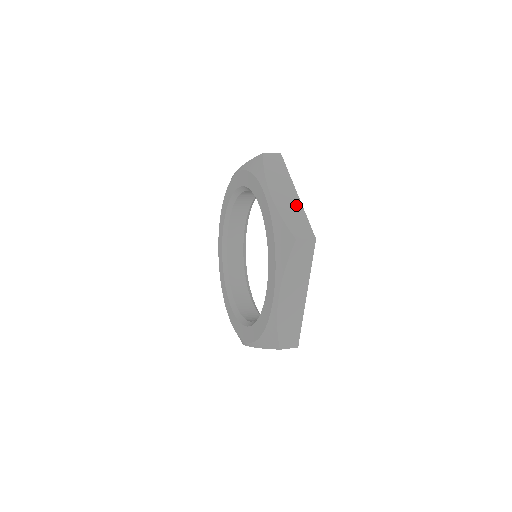
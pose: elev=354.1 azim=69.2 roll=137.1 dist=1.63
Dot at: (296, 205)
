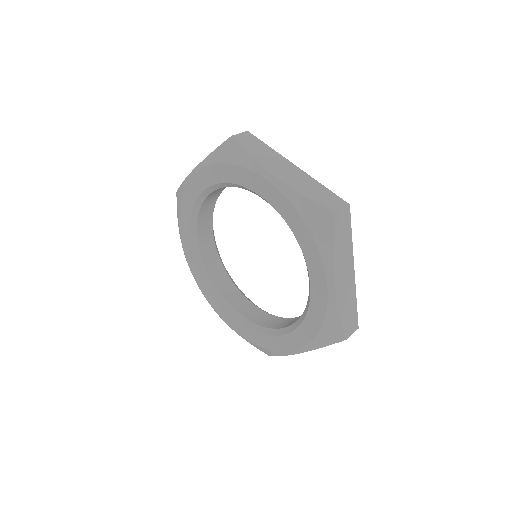
Dot at: (352, 291)
